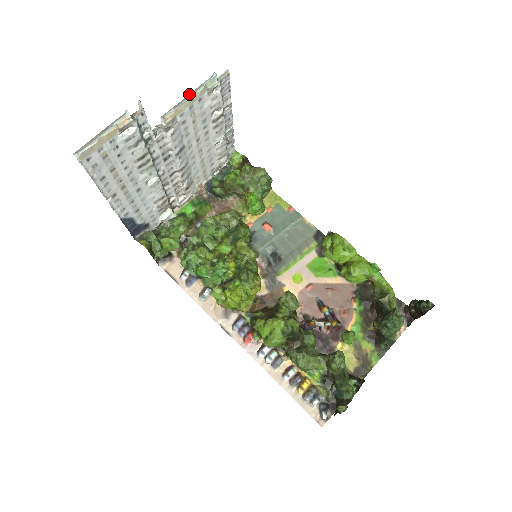
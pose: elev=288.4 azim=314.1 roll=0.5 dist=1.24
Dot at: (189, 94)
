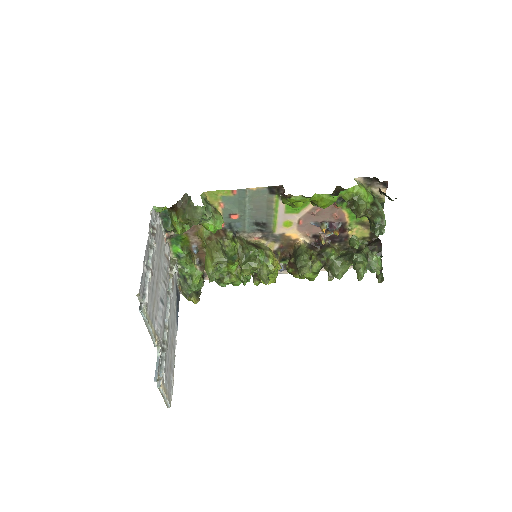
Dot at: (147, 328)
